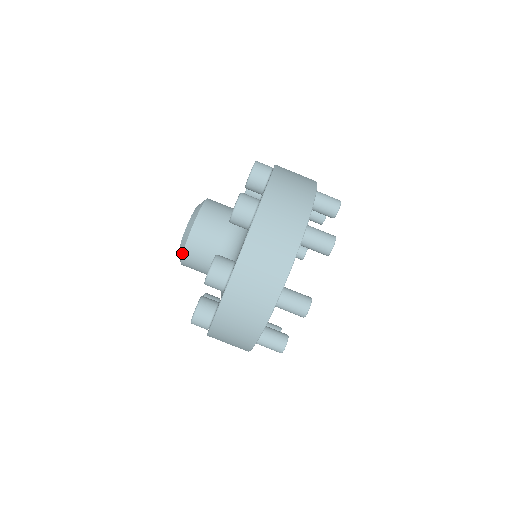
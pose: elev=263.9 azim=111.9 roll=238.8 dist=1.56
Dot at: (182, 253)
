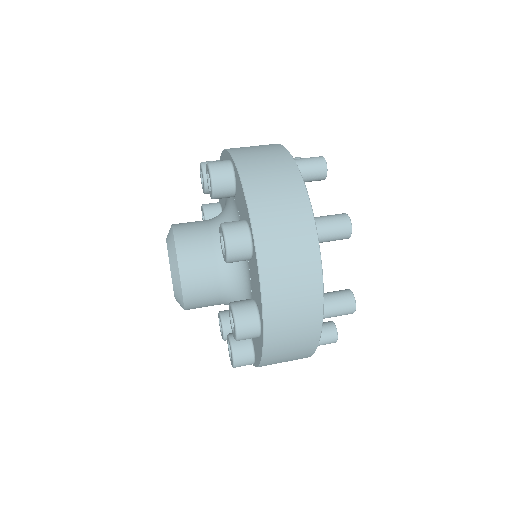
Dot at: (174, 243)
